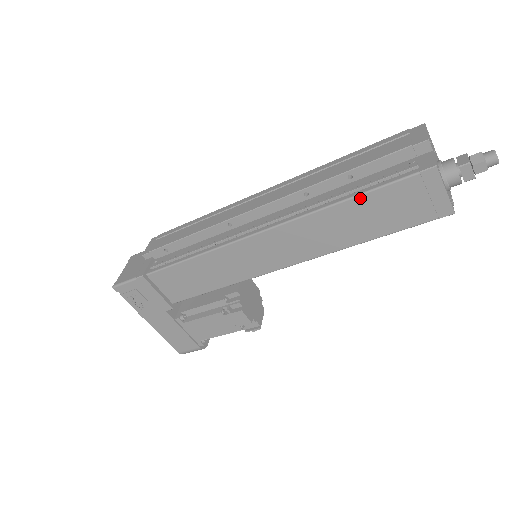
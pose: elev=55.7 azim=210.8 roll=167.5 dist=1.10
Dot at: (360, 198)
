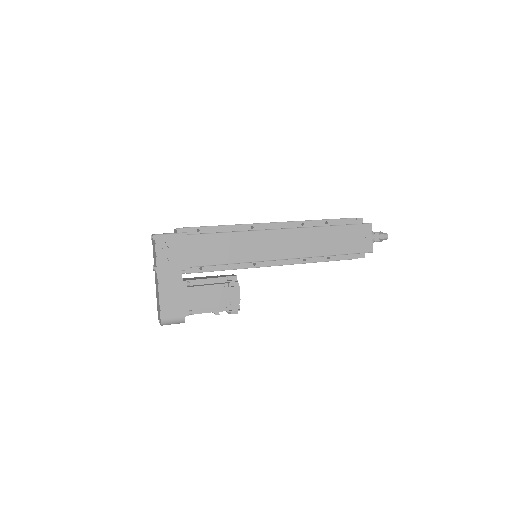
Dot at: (337, 227)
